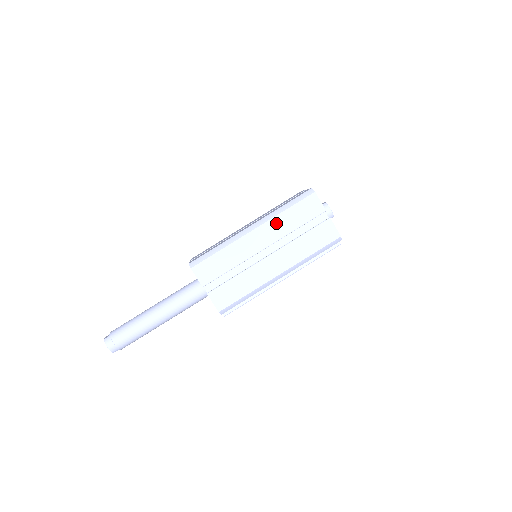
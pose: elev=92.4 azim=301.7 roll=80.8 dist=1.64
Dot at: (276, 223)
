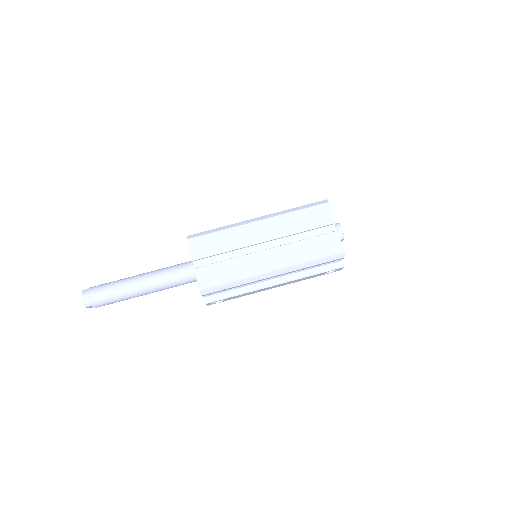
Dot at: (282, 220)
